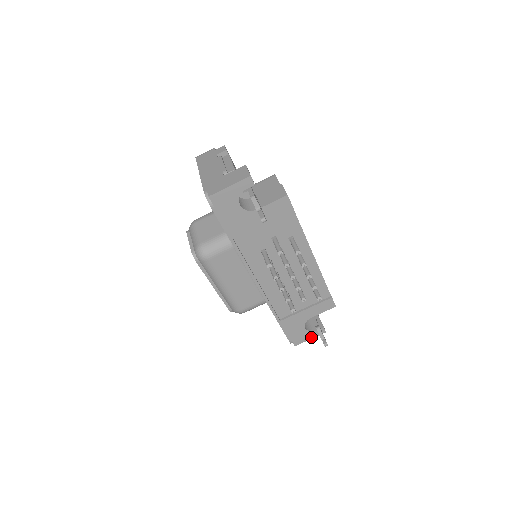
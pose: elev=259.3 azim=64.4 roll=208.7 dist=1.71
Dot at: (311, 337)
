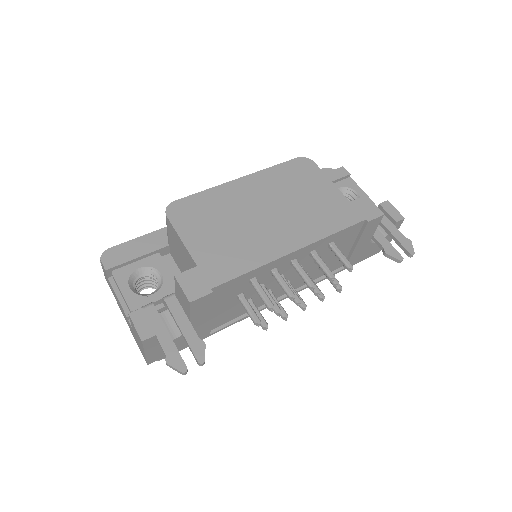
Dot at: occluded
